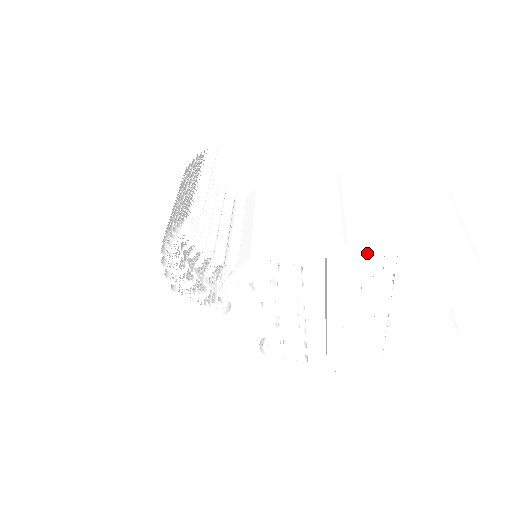
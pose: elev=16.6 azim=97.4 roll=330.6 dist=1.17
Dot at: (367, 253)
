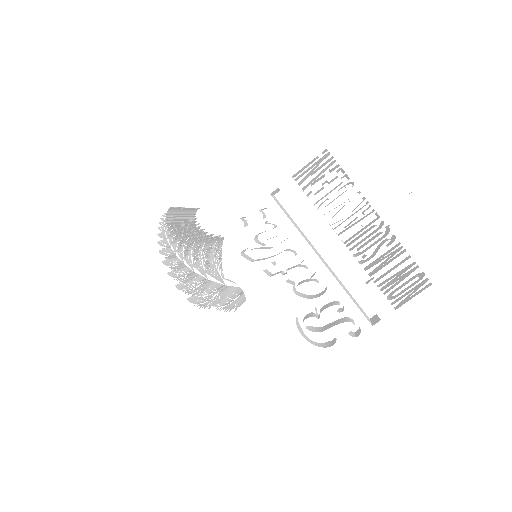
Dot at: (303, 162)
